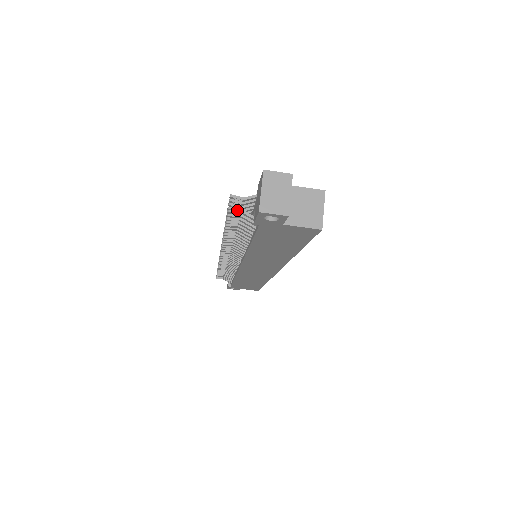
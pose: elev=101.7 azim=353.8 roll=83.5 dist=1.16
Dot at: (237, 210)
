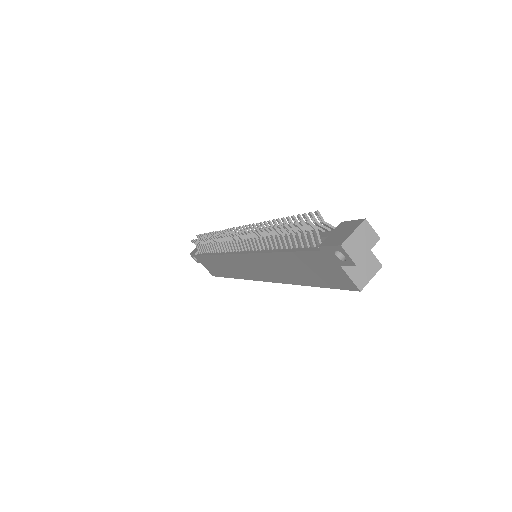
Dot at: (314, 226)
